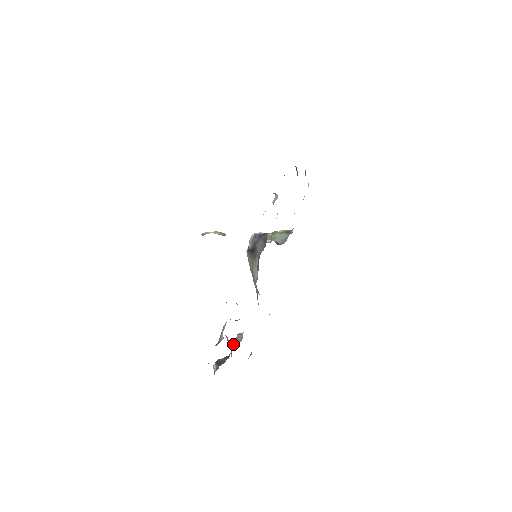
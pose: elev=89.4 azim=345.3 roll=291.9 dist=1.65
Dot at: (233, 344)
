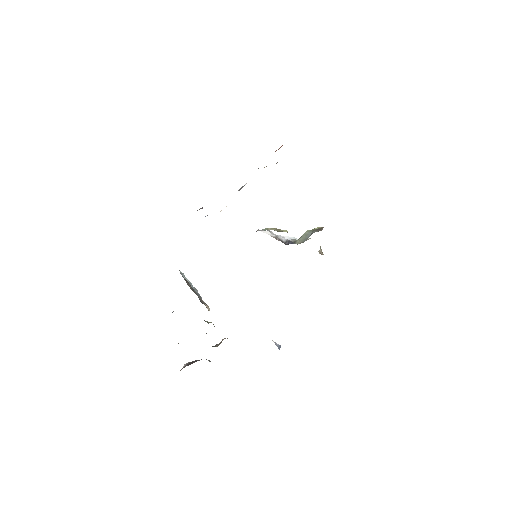
Dot at: occluded
